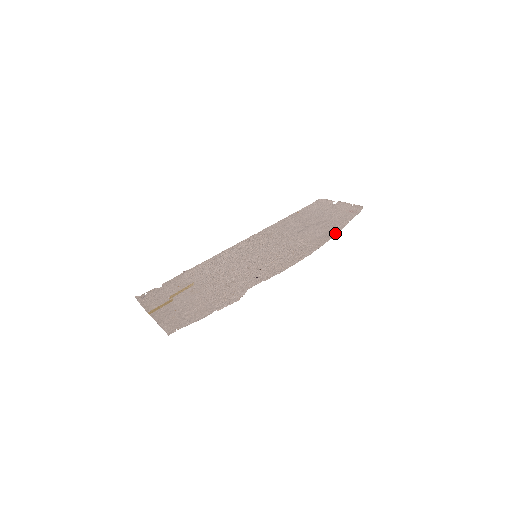
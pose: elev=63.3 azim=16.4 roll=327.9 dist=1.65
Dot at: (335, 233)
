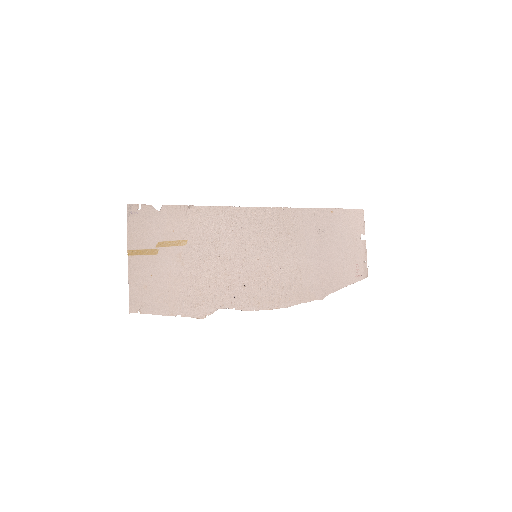
Dot at: (323, 295)
